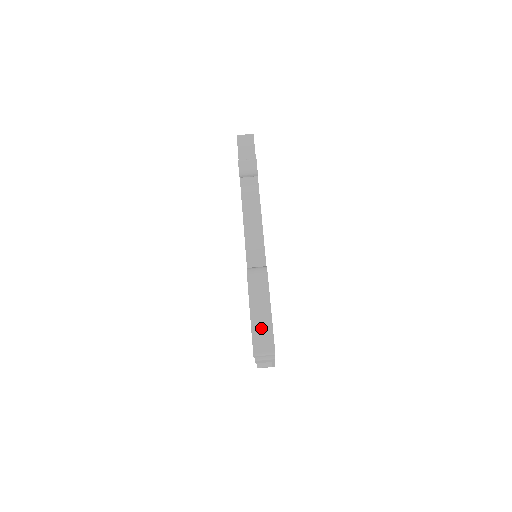
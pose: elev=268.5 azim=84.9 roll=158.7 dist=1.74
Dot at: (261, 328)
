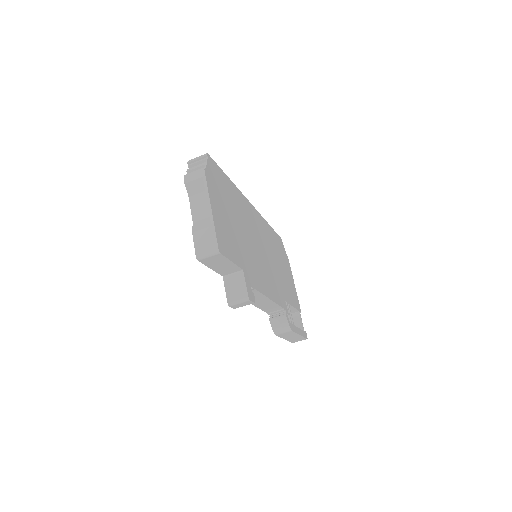
Dot at: (295, 339)
